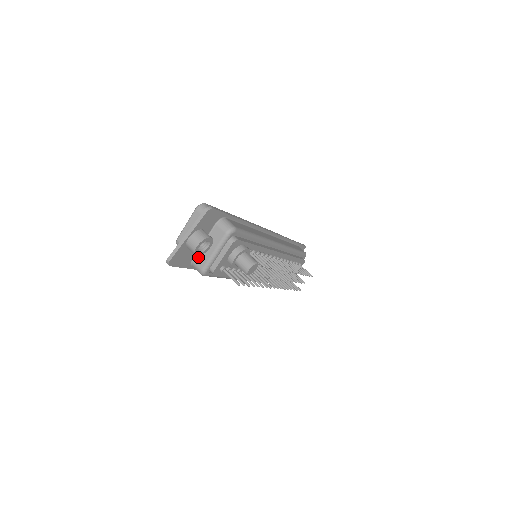
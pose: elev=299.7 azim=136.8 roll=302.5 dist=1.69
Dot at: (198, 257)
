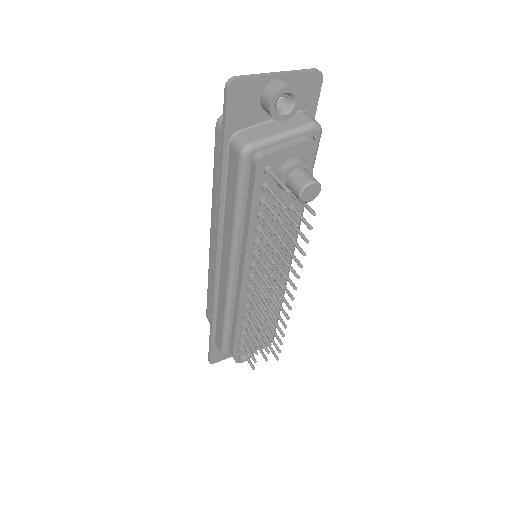
Dot at: (252, 130)
